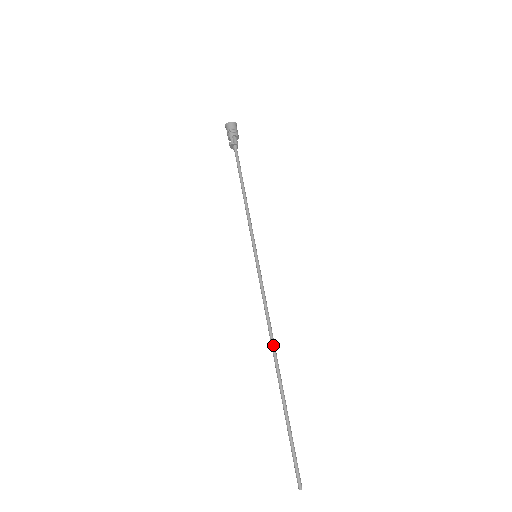
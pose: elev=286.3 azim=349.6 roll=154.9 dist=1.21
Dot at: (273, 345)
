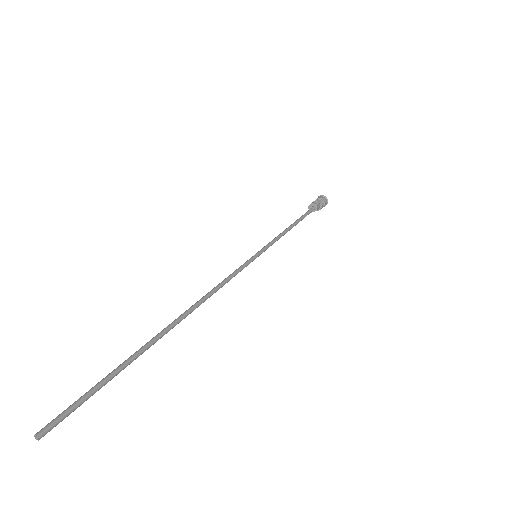
Dot at: (195, 307)
